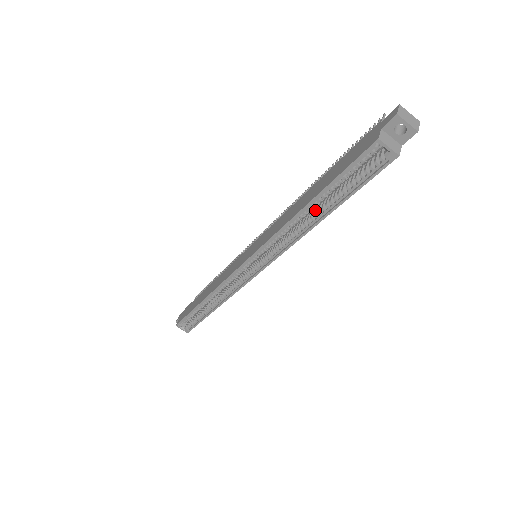
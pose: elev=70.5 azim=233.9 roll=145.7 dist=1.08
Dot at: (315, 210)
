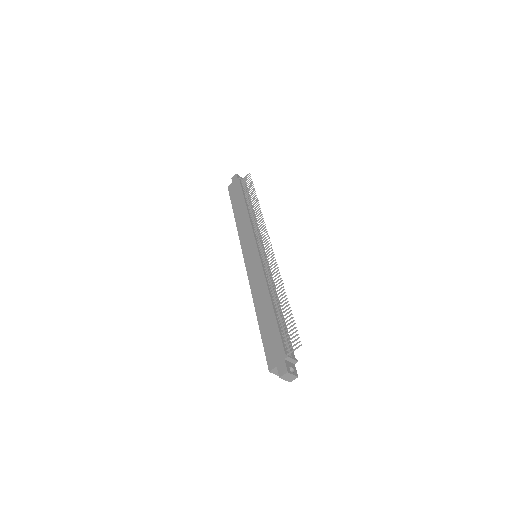
Dot at: occluded
